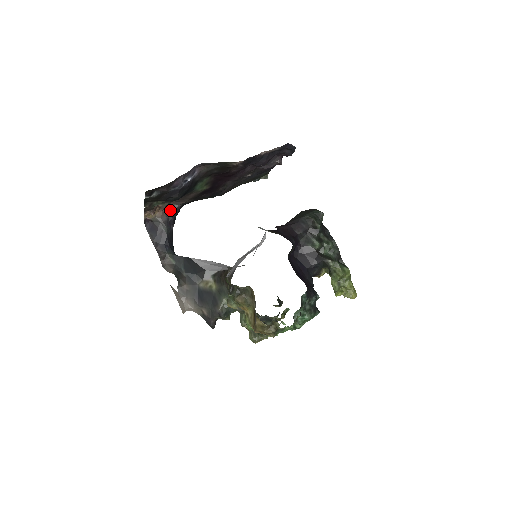
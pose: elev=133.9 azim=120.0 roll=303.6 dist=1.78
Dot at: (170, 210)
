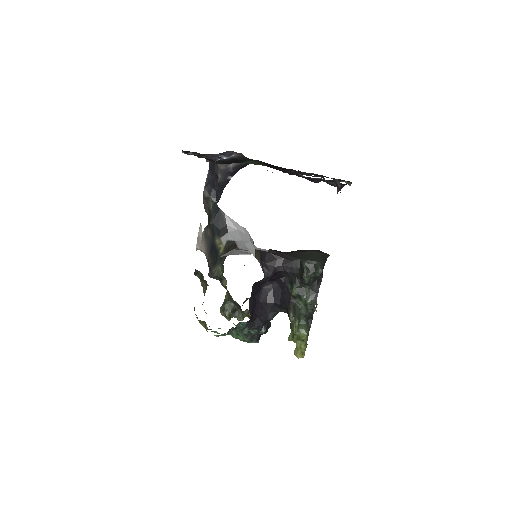
Dot at: occluded
